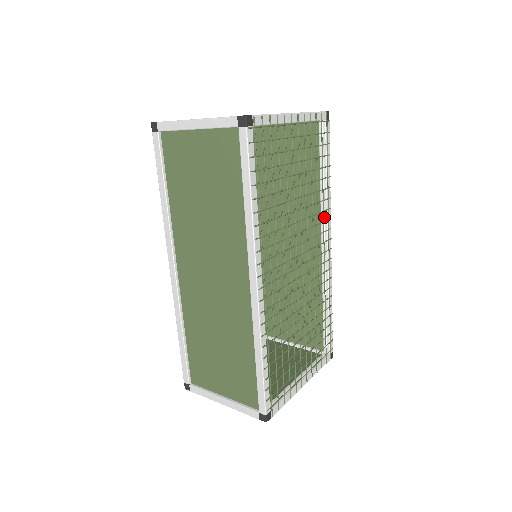
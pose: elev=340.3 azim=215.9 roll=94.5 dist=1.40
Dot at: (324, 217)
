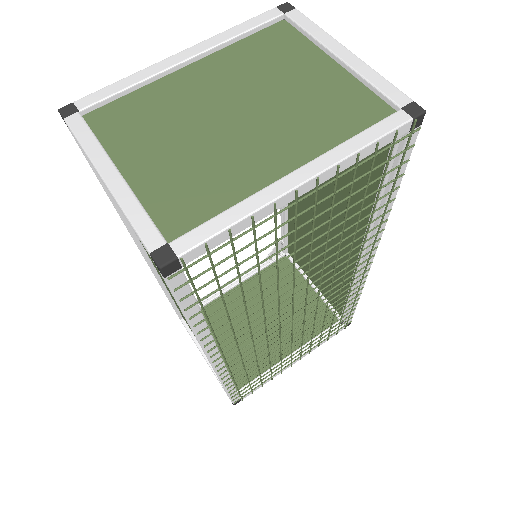
Dot at: (371, 234)
